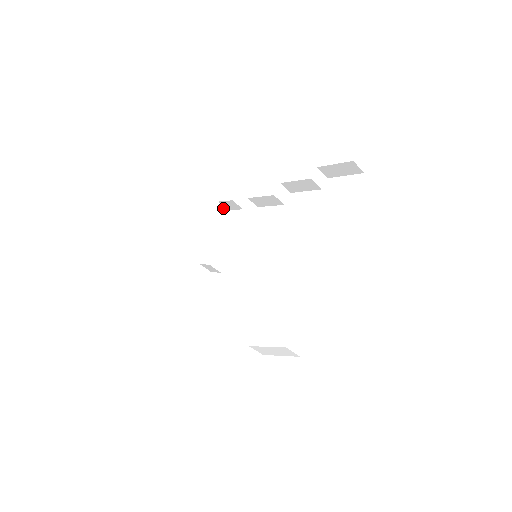
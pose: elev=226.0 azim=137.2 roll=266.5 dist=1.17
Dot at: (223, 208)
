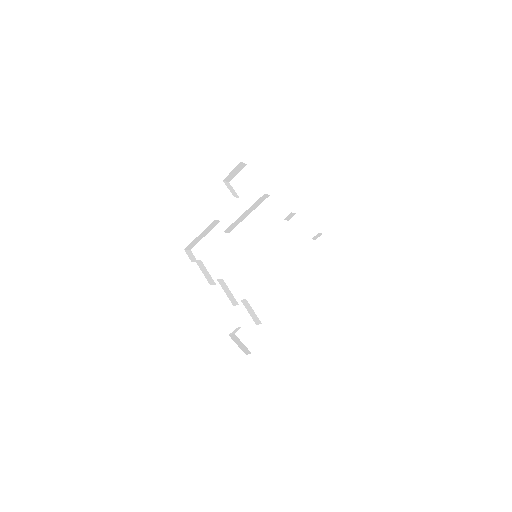
Dot at: (243, 164)
